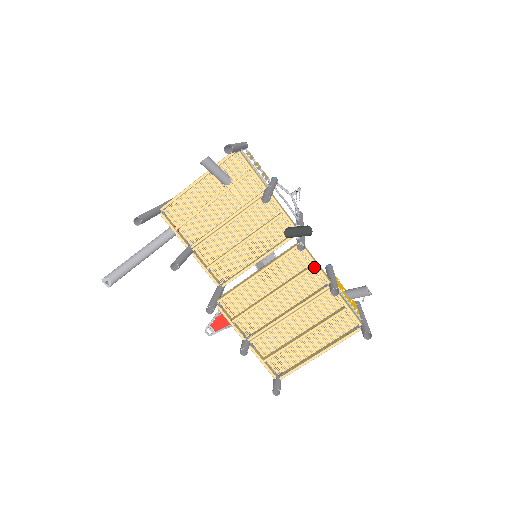
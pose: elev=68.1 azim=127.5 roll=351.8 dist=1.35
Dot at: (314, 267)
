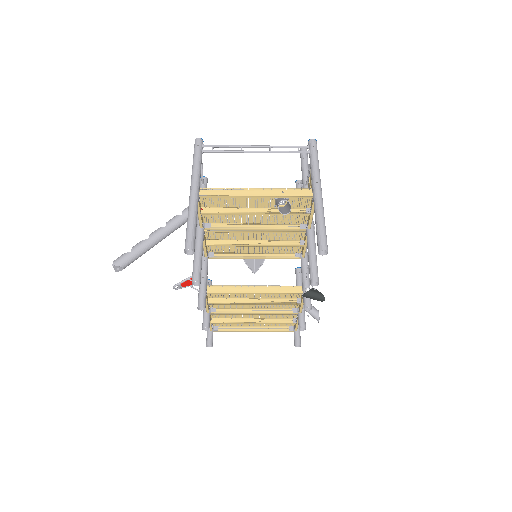
Dot at: (300, 304)
